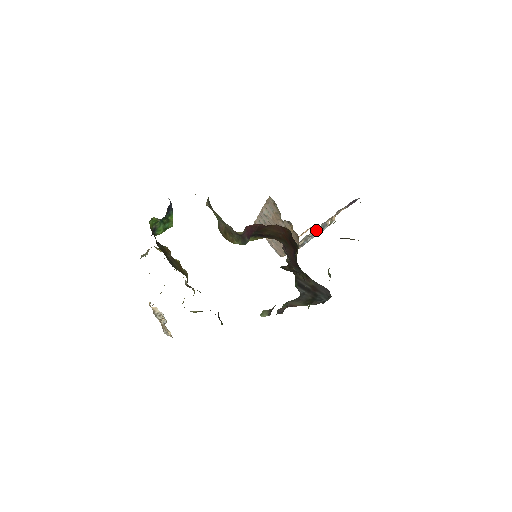
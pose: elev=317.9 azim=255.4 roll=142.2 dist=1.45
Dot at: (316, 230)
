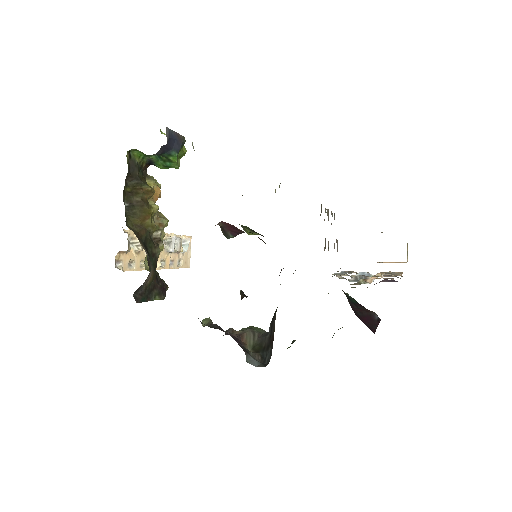
Dot at: (369, 274)
